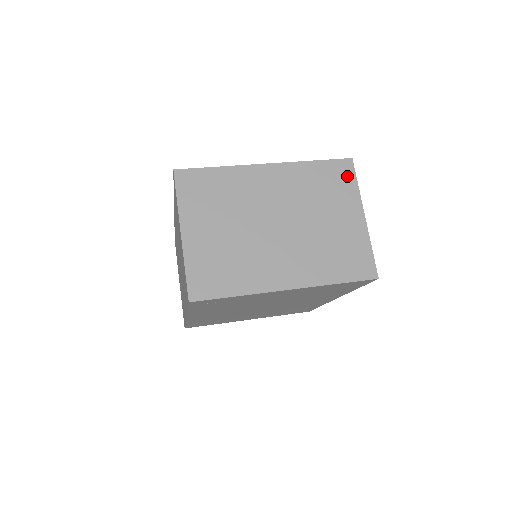
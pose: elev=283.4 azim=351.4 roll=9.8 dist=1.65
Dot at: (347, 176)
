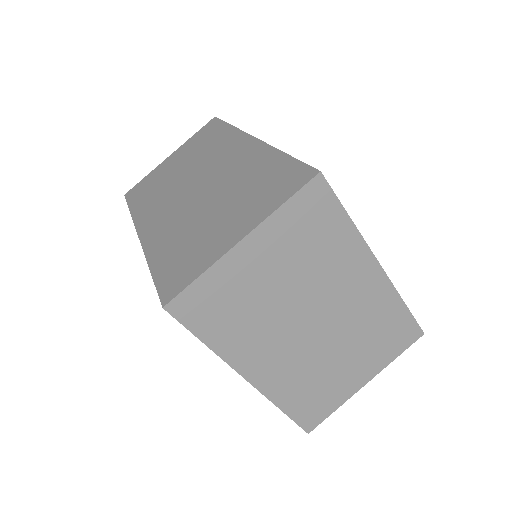
Dot at: (402, 343)
